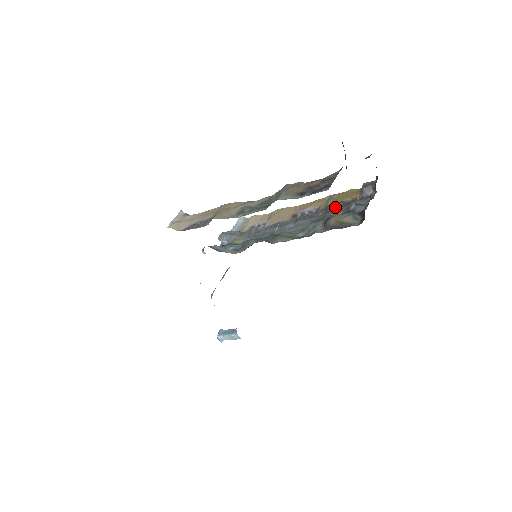
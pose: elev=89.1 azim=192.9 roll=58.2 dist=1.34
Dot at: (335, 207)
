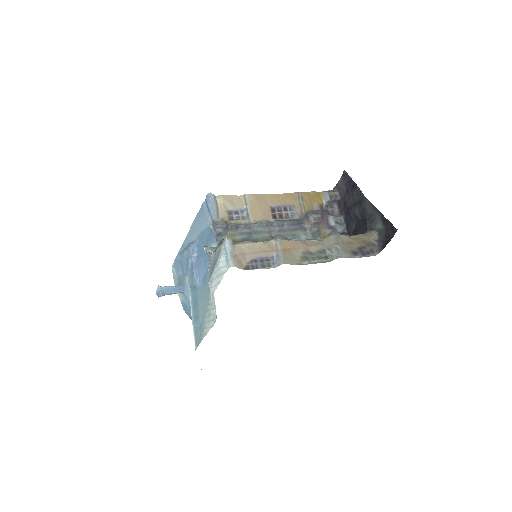
Dot at: (319, 219)
